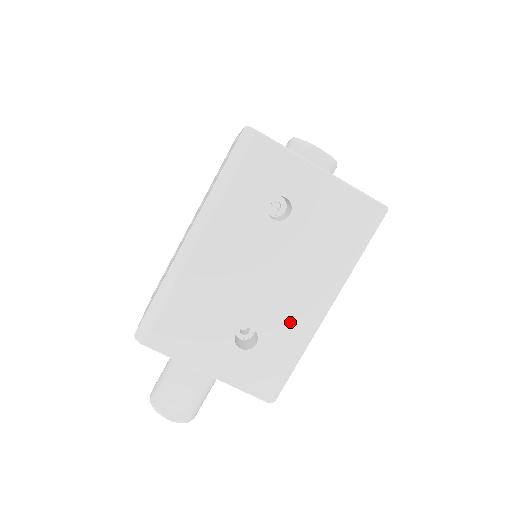
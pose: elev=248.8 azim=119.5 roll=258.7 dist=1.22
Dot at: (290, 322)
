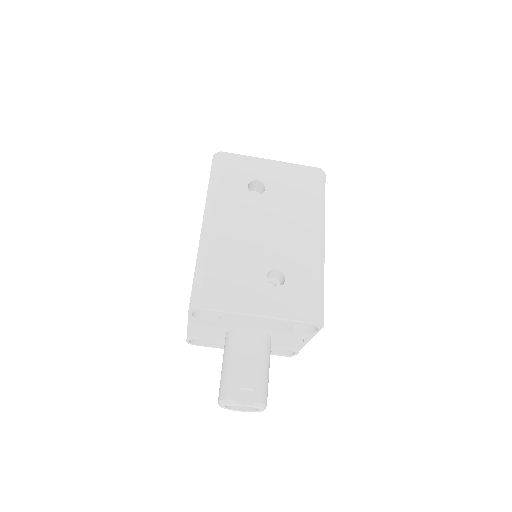
Dot at: (301, 256)
